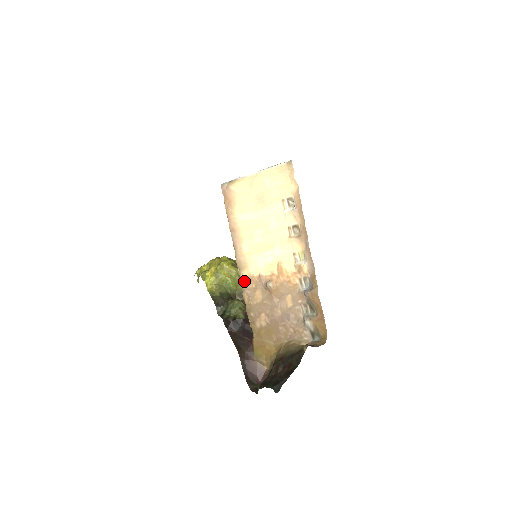
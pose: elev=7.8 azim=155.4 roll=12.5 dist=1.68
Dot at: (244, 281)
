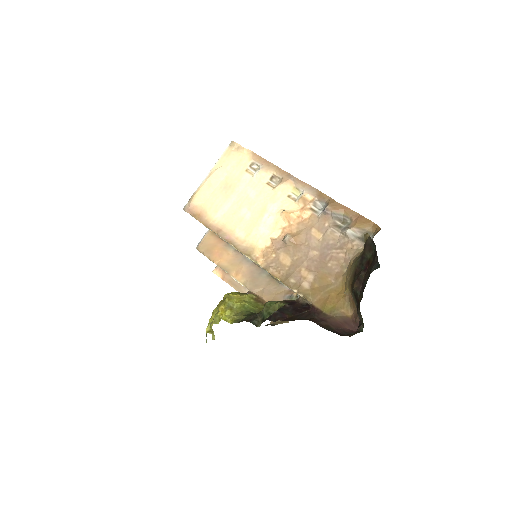
Dot at: (261, 260)
